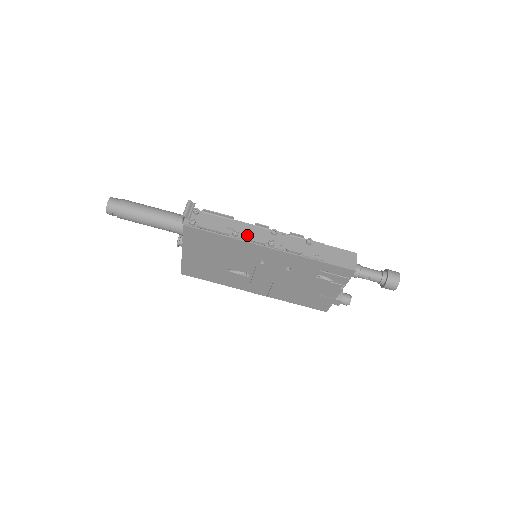
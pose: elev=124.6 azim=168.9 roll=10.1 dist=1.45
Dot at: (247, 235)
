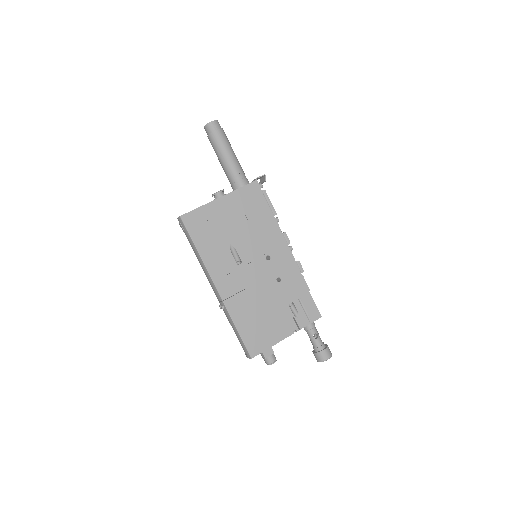
Dot at: occluded
